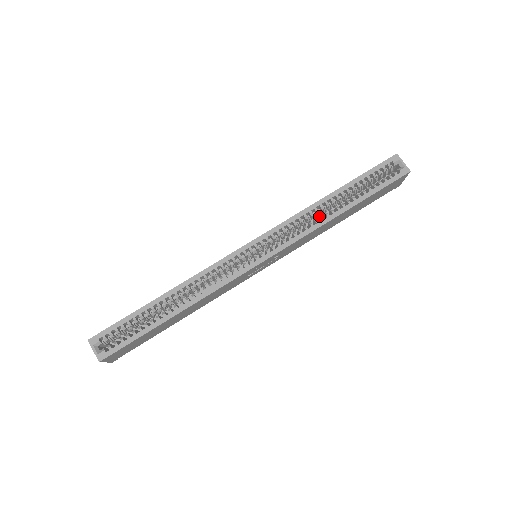
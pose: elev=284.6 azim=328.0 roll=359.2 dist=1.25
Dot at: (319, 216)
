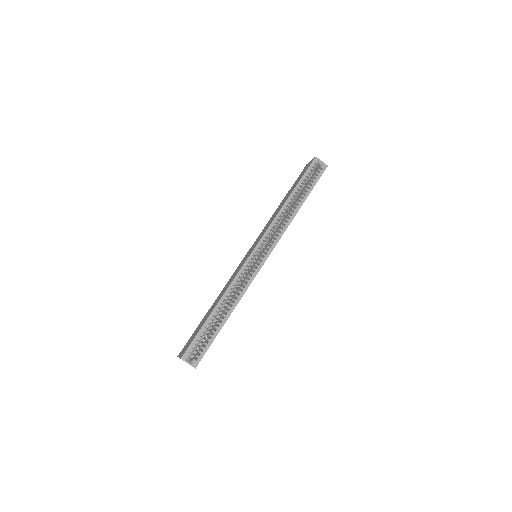
Dot at: occluded
